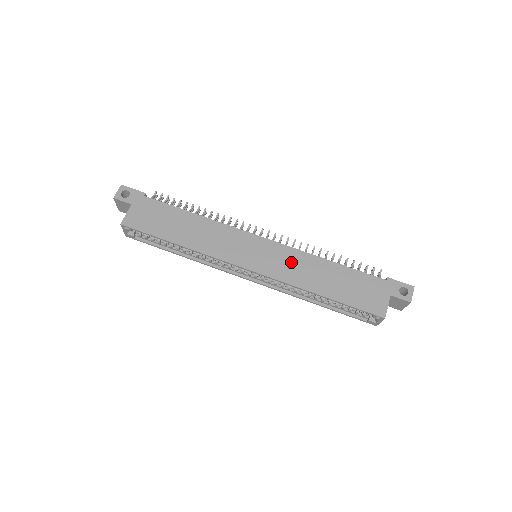
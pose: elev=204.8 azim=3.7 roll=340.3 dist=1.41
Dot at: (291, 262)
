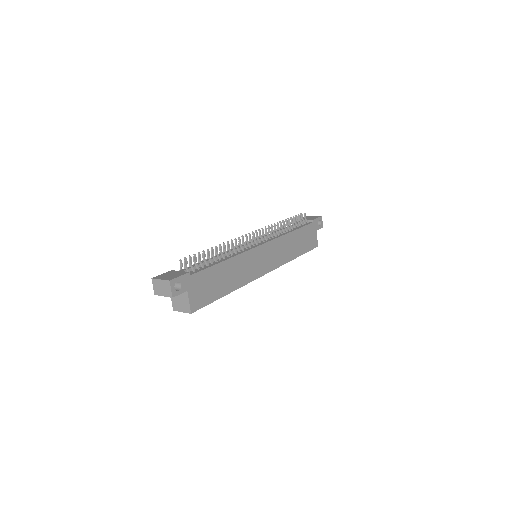
Dot at: (280, 249)
